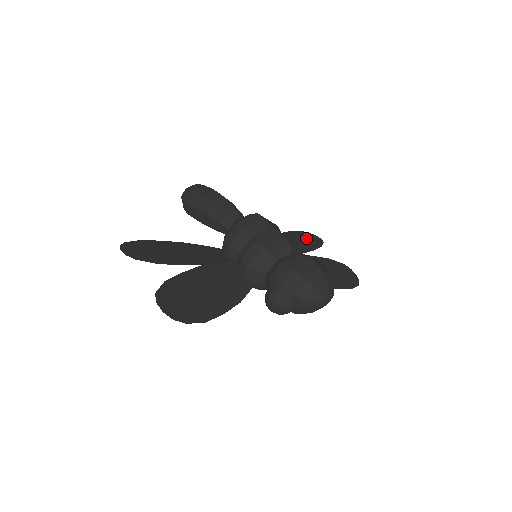
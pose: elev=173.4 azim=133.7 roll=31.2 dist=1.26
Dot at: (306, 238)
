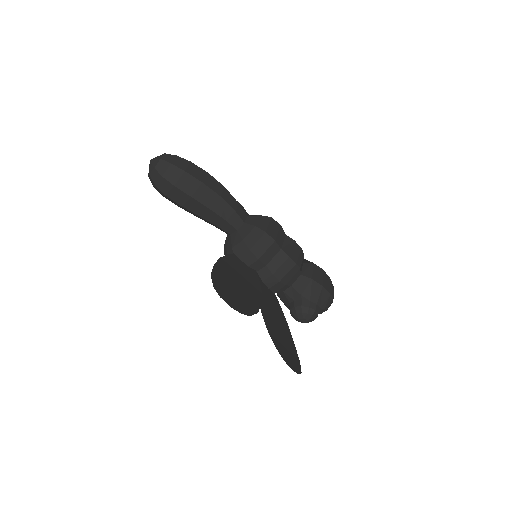
Dot at: occluded
